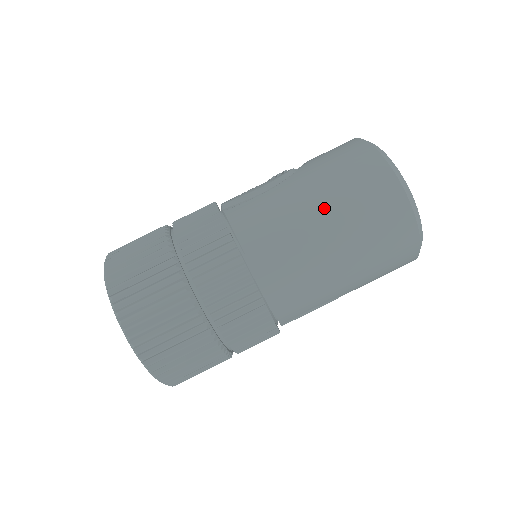
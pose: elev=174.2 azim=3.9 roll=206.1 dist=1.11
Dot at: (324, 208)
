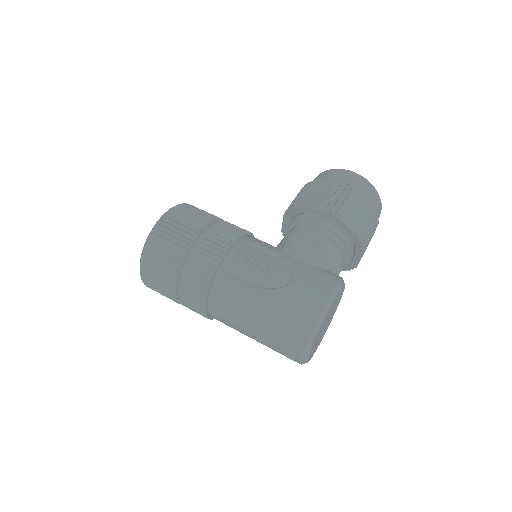
Dot at: (258, 327)
